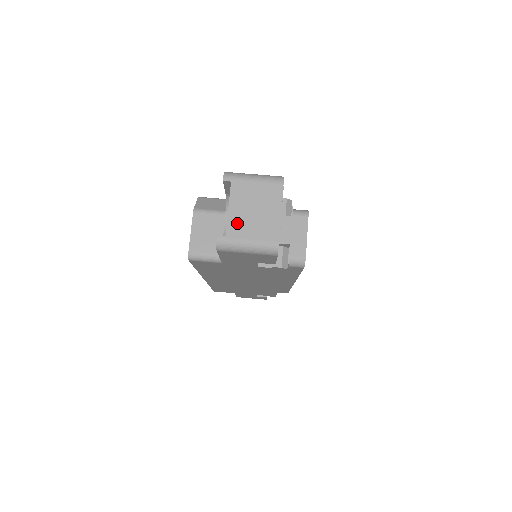
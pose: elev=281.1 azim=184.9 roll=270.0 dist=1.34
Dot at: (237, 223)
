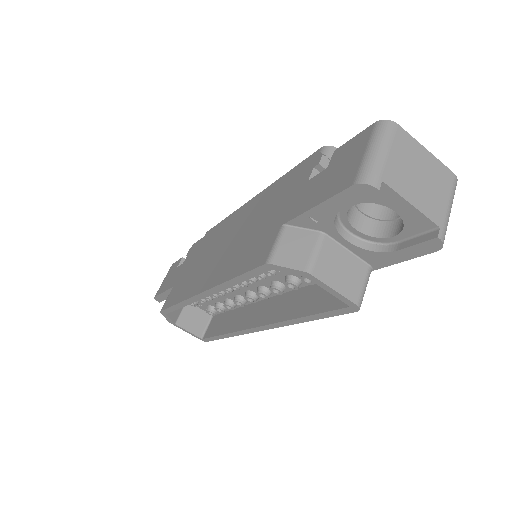
Dot at: (429, 205)
